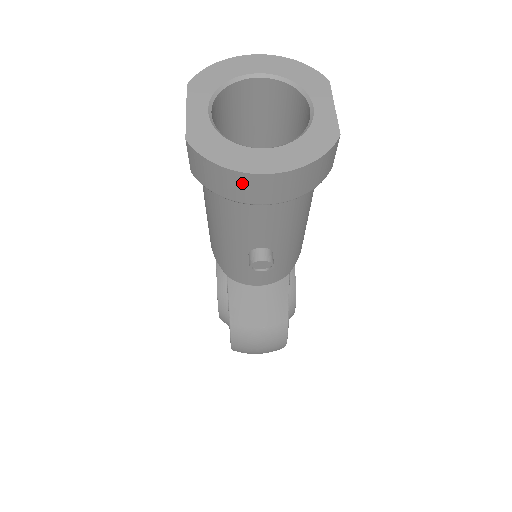
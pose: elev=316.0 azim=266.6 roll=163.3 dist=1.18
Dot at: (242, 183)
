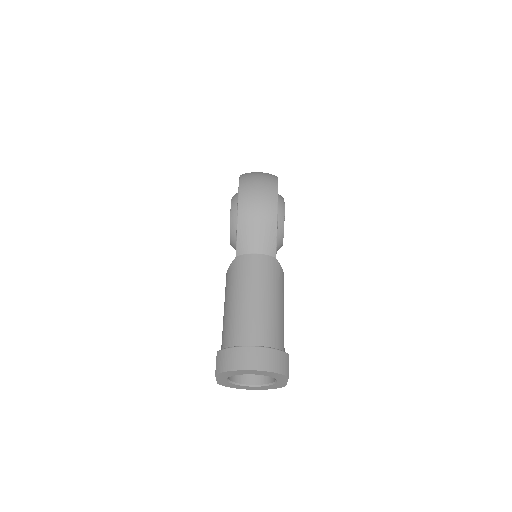
Dot at: occluded
